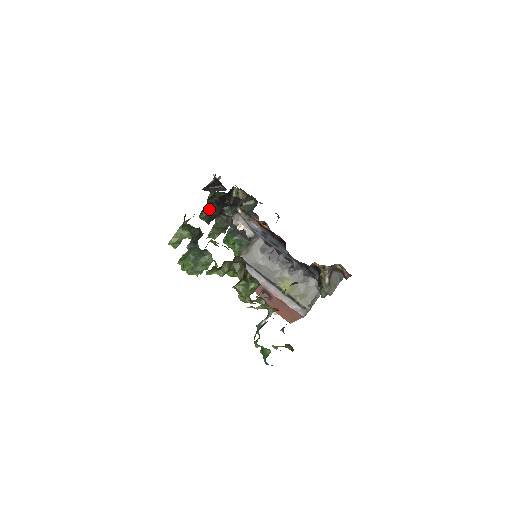
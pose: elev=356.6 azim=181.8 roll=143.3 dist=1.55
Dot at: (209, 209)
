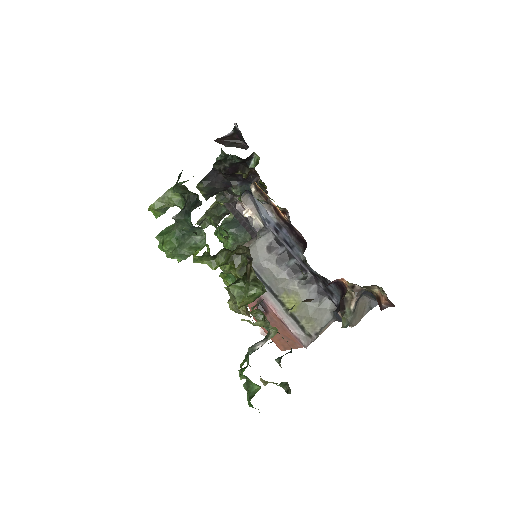
Dot at: (212, 179)
